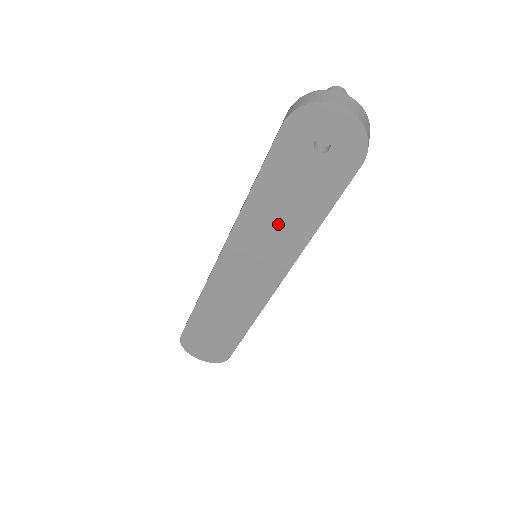
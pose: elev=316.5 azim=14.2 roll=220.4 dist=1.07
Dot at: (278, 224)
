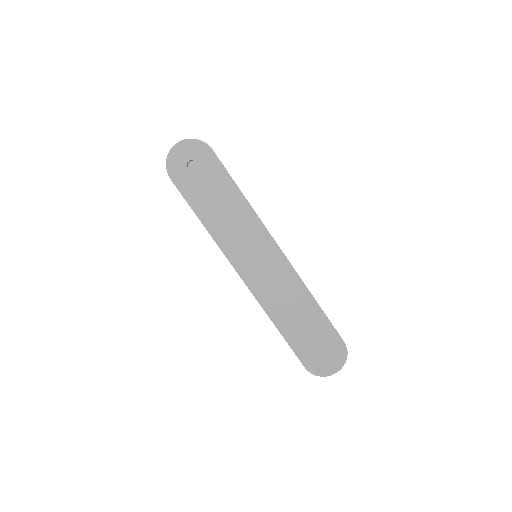
Dot at: (231, 220)
